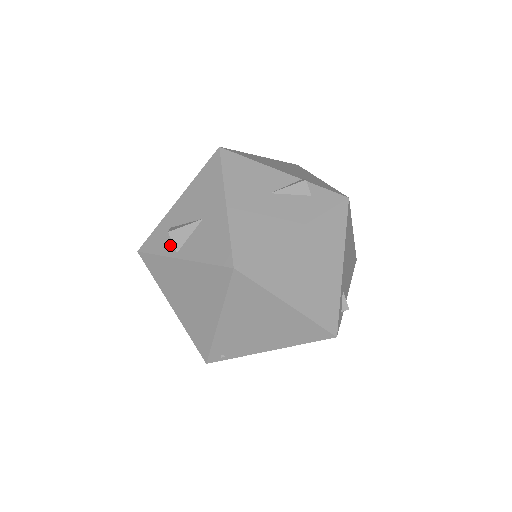
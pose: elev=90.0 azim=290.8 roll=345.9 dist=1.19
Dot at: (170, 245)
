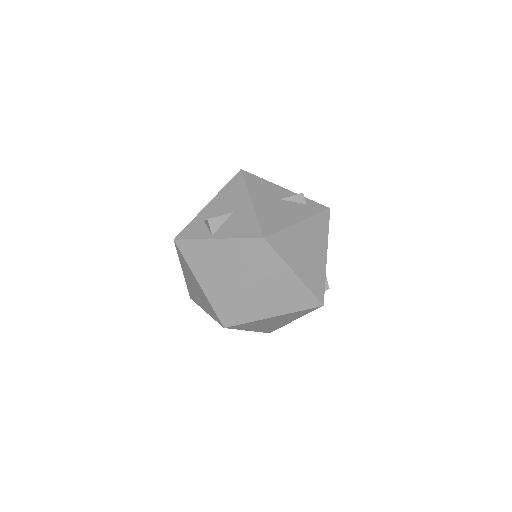
Dot at: (205, 231)
